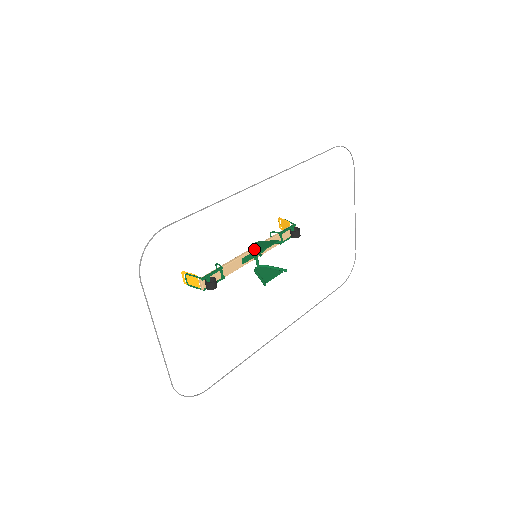
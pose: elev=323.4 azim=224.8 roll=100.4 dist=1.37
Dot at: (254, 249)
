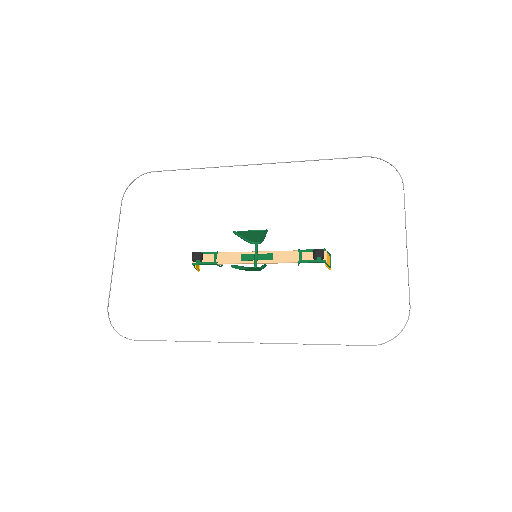
Dot at: (243, 237)
